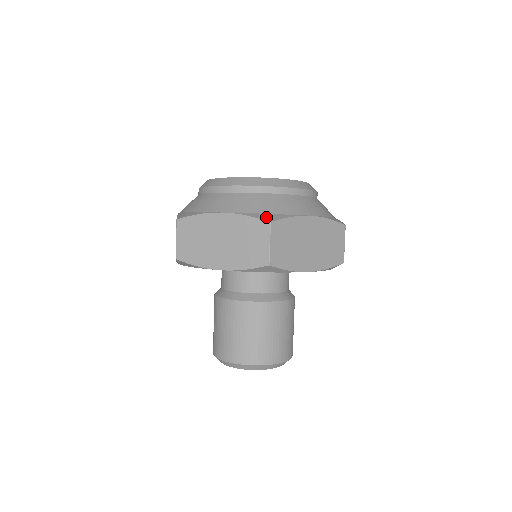
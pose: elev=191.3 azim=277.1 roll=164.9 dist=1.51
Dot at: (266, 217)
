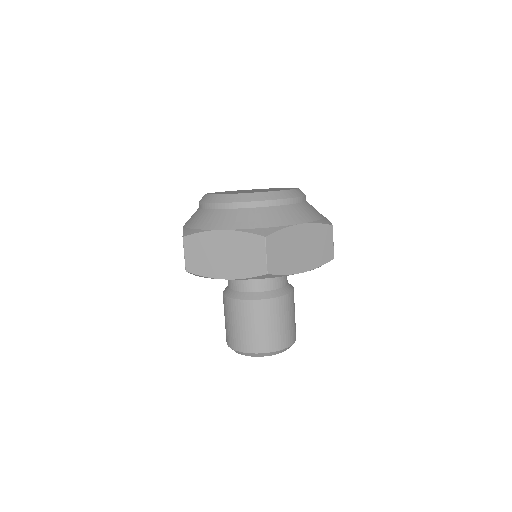
Dot at: (261, 232)
